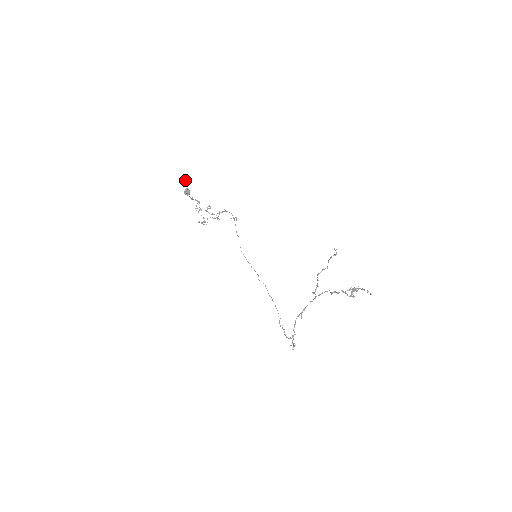
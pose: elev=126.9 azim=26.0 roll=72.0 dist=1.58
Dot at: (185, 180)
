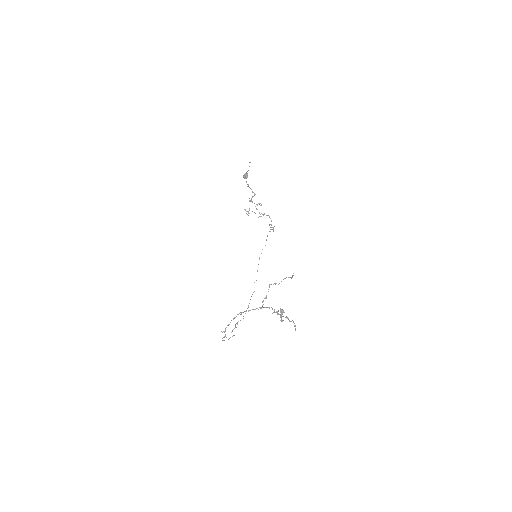
Dot at: (249, 166)
